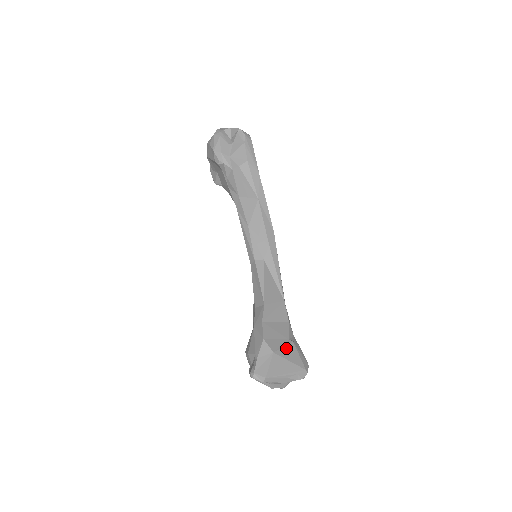
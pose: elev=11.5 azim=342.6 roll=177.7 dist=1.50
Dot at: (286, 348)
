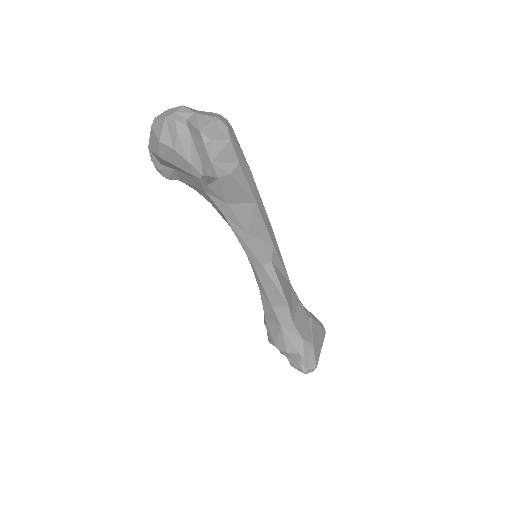
Dot at: (313, 329)
